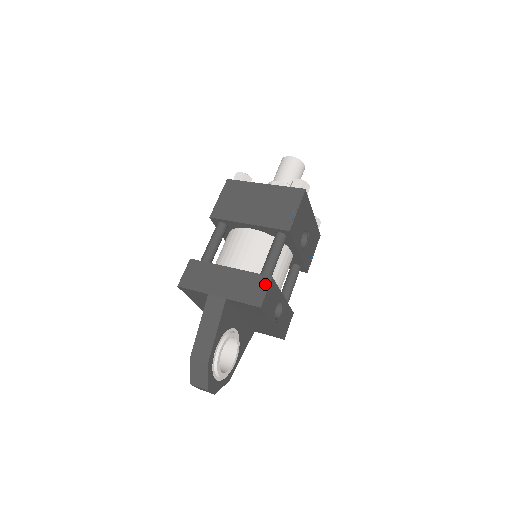
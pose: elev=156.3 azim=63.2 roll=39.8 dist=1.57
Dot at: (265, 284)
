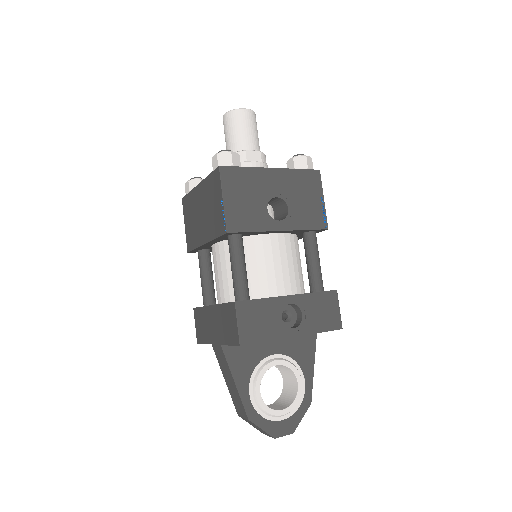
Dot at: (233, 314)
